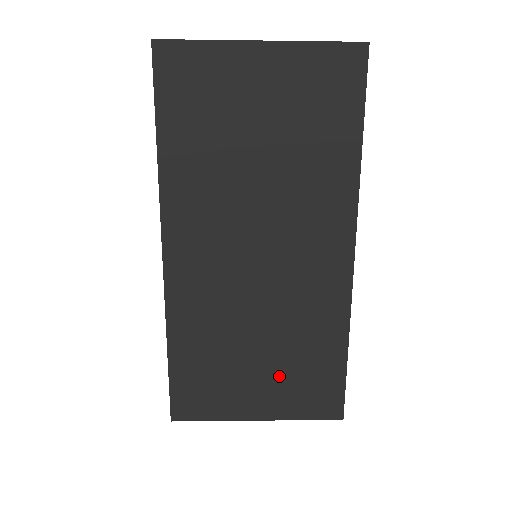
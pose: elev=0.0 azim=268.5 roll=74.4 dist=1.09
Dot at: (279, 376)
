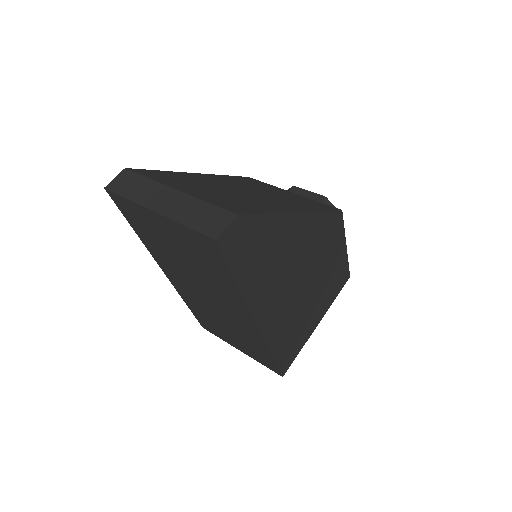
Dot at: (242, 344)
